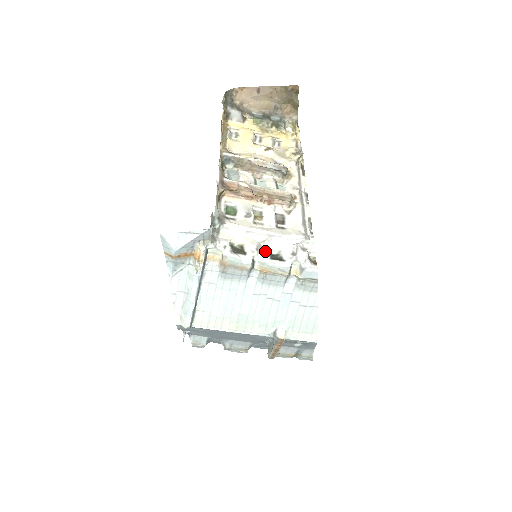
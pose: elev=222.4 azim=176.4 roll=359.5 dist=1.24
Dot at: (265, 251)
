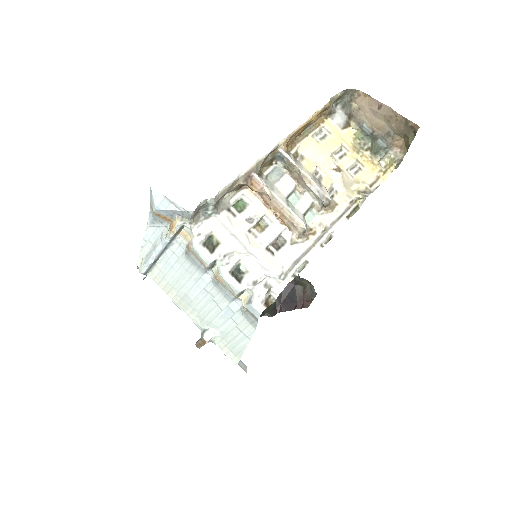
Dot at: (231, 262)
